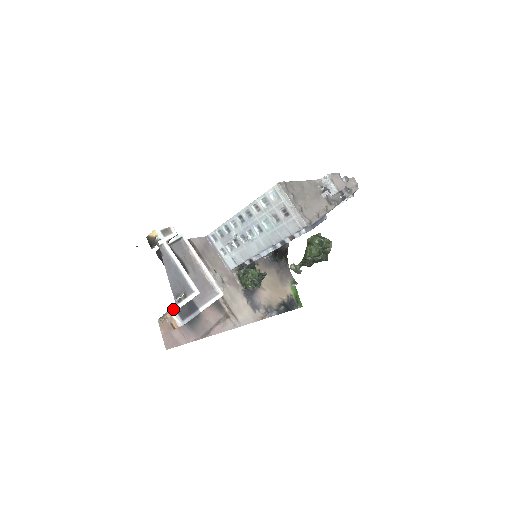
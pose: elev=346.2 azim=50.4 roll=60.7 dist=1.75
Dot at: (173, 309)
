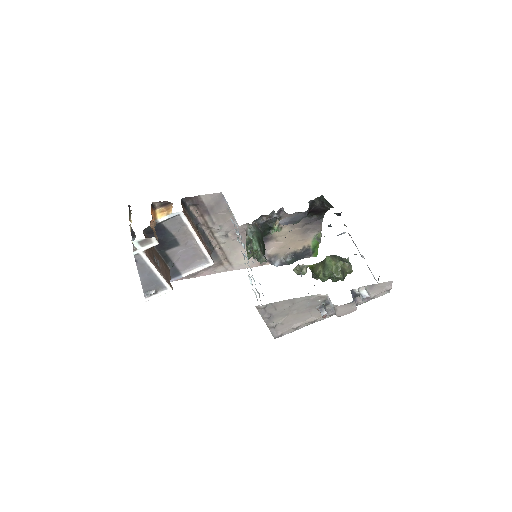
Dot at: occluded
